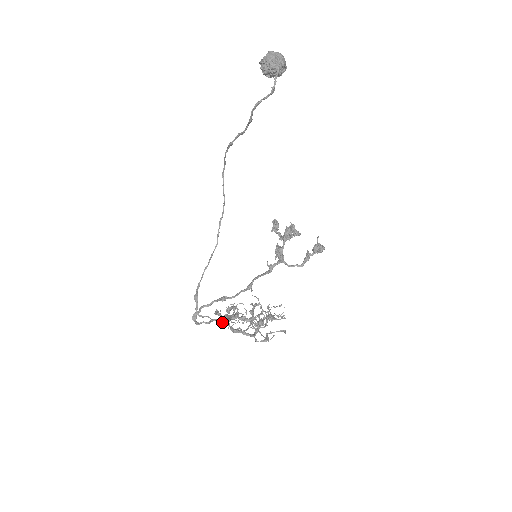
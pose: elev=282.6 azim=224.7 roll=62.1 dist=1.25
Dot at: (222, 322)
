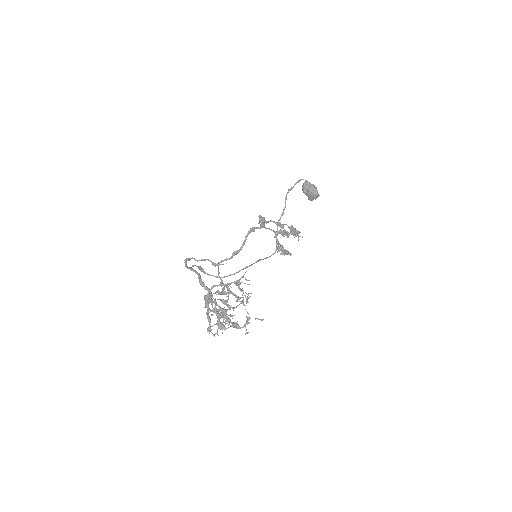
Dot at: (202, 283)
